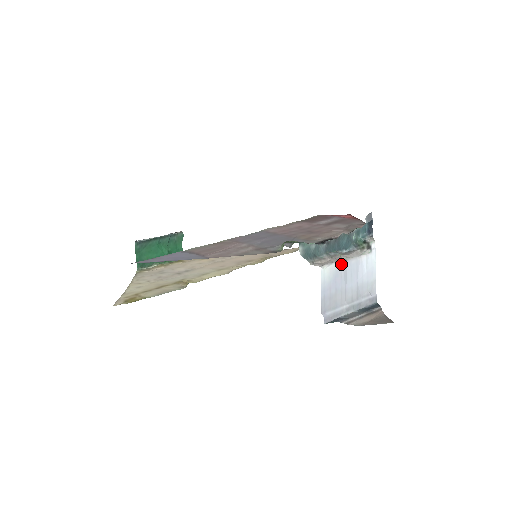
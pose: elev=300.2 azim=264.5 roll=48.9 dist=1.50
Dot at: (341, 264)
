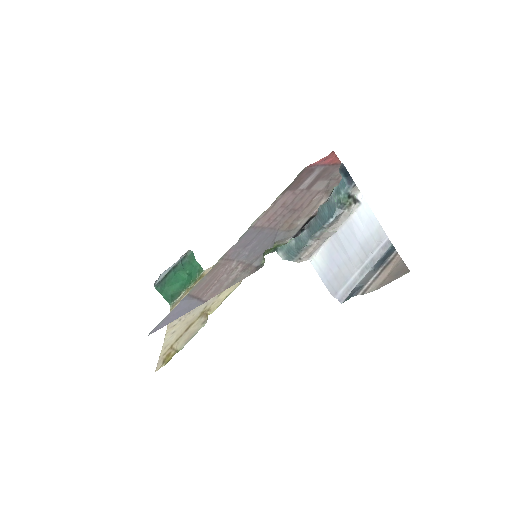
Dot at: (331, 241)
